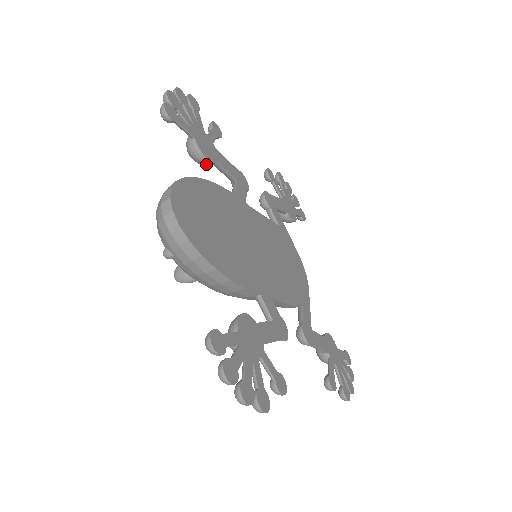
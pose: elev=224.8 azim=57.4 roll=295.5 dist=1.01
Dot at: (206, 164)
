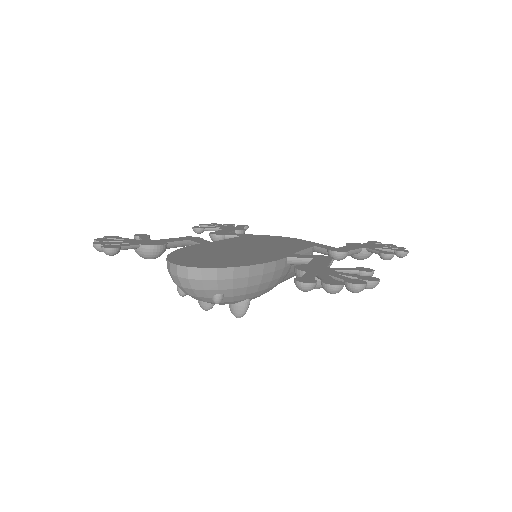
Dot at: (164, 250)
